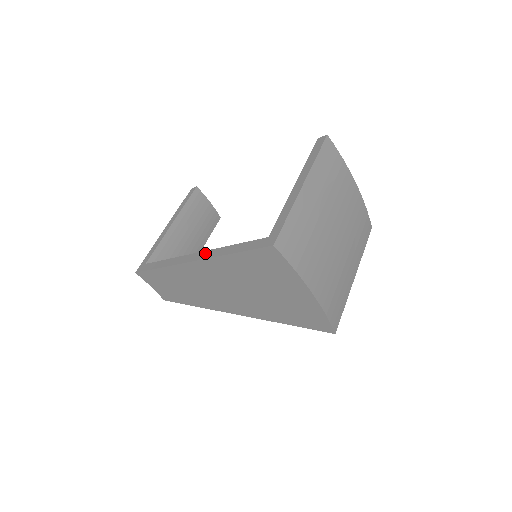
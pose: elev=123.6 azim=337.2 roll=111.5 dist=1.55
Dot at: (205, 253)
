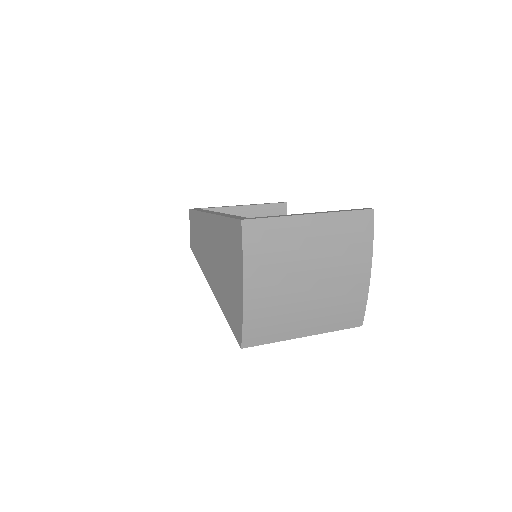
Dot at: (220, 213)
